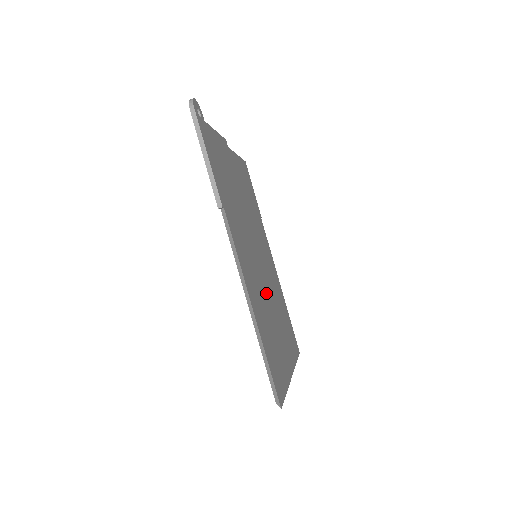
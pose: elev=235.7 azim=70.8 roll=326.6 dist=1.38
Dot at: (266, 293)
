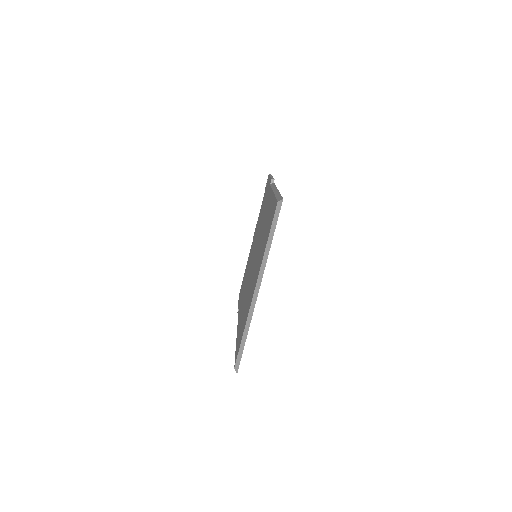
Dot at: occluded
